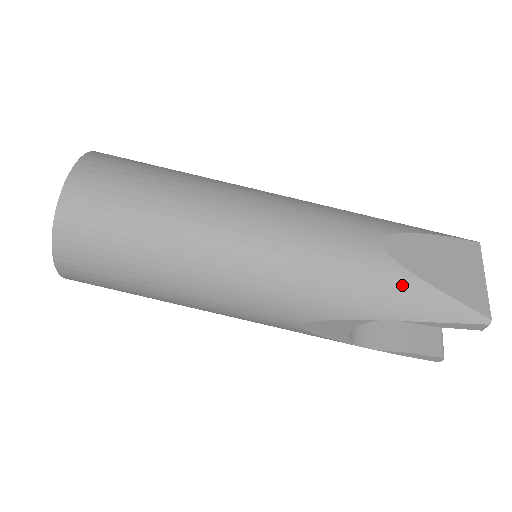
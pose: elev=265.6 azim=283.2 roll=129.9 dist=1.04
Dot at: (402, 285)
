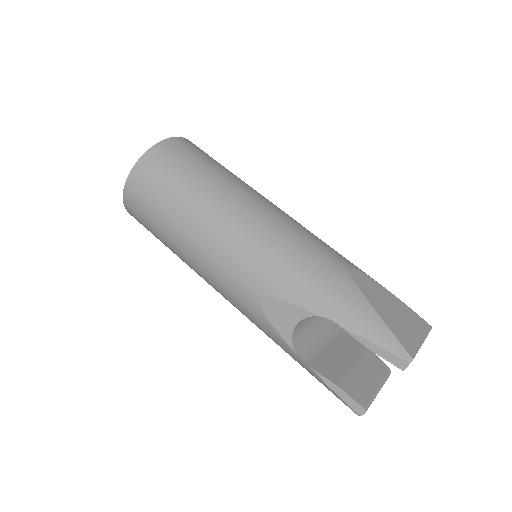
Dot at: (351, 297)
